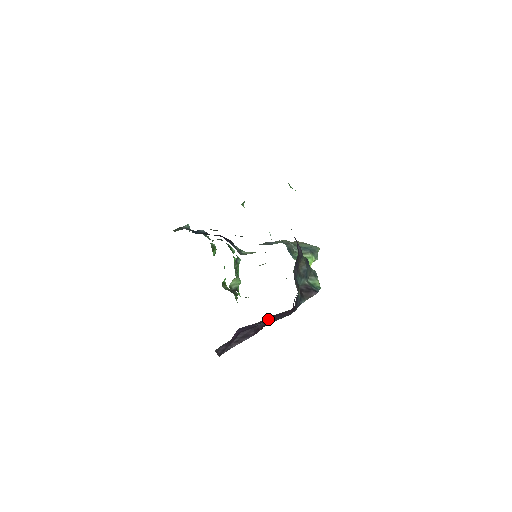
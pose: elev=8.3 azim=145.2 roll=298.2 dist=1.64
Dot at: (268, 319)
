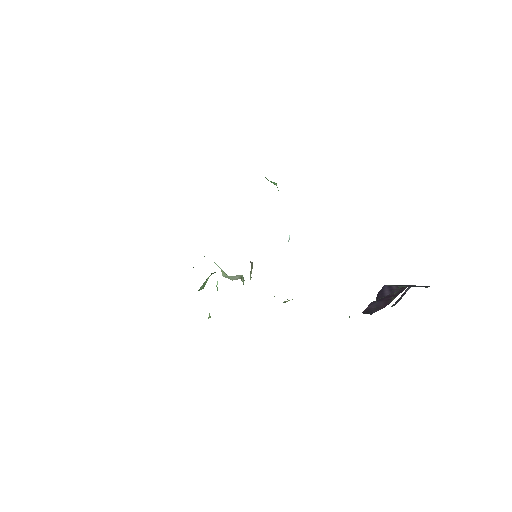
Dot at: (379, 300)
